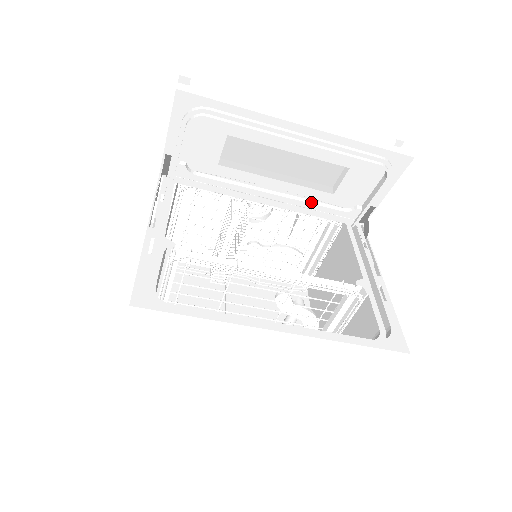
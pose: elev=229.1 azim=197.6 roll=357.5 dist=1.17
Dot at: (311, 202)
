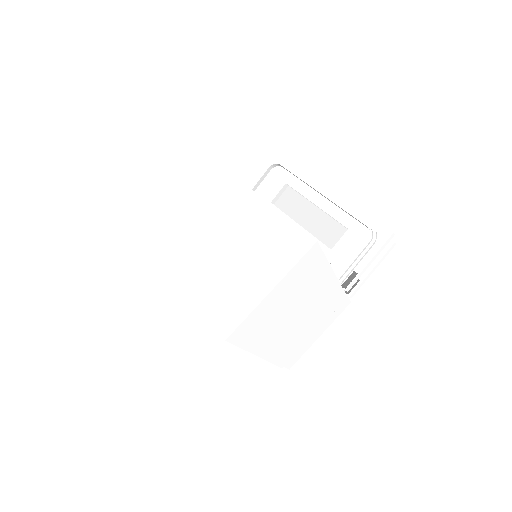
Dot at: occluded
